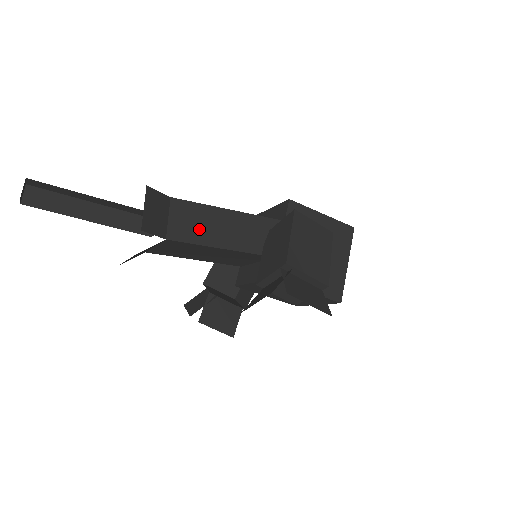
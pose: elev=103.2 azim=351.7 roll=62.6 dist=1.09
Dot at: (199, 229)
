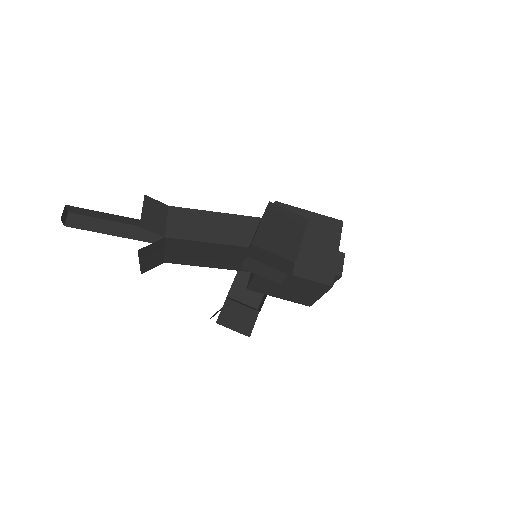
Dot at: (193, 229)
